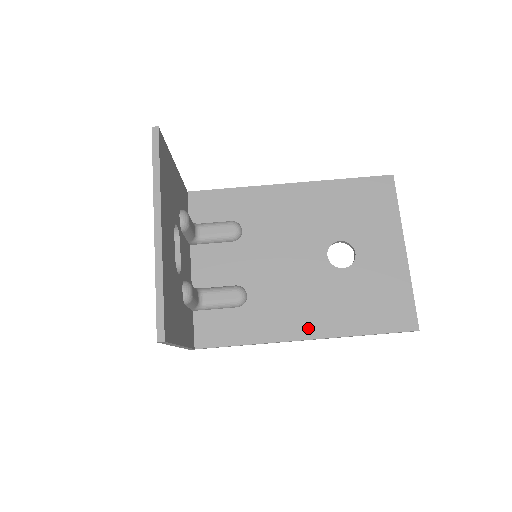
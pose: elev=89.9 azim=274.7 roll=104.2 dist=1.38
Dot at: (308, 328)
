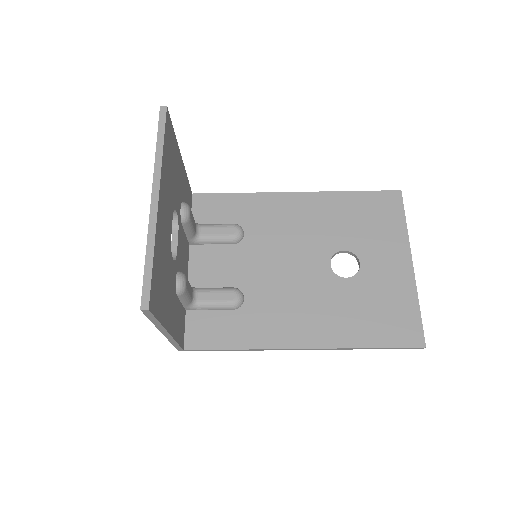
Dot at: (306, 336)
